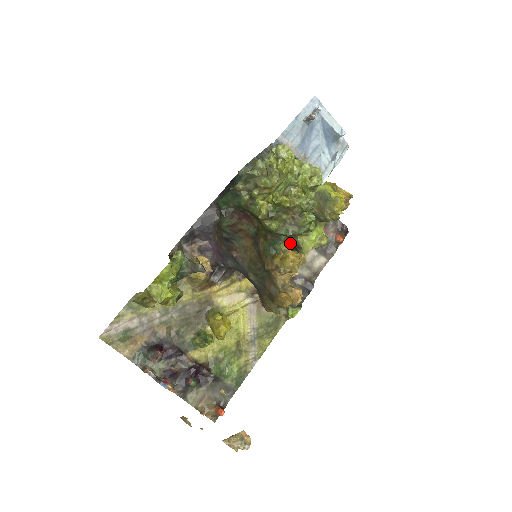
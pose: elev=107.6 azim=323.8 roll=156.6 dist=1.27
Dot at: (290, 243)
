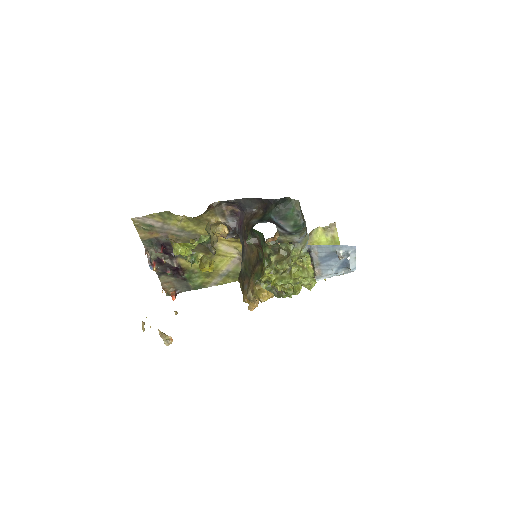
Dot at: occluded
